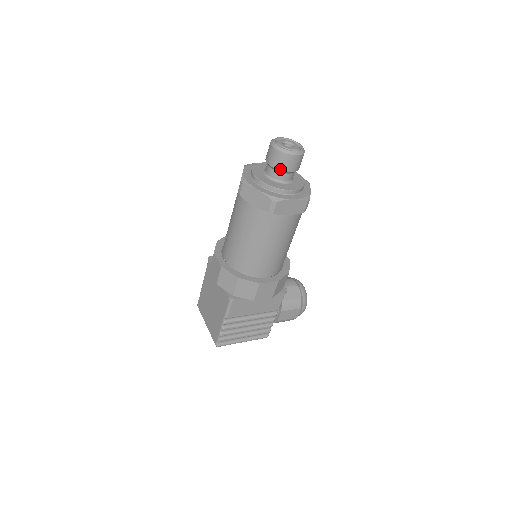
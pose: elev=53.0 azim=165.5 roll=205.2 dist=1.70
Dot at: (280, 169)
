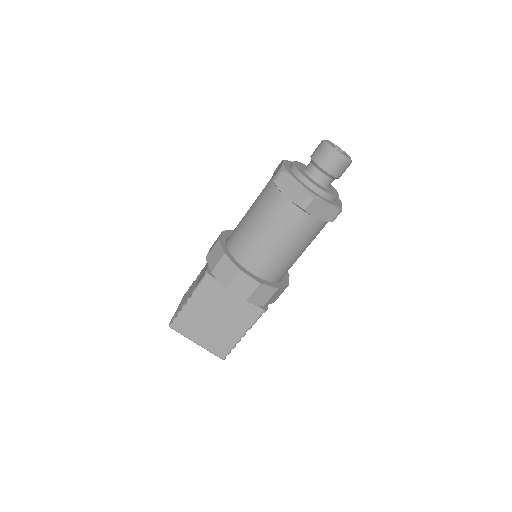
Dot at: (338, 177)
